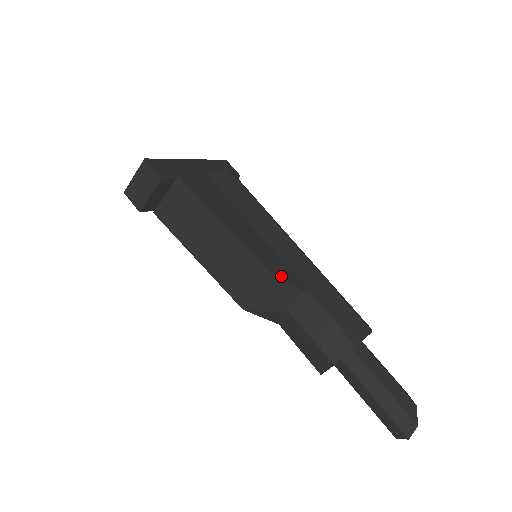
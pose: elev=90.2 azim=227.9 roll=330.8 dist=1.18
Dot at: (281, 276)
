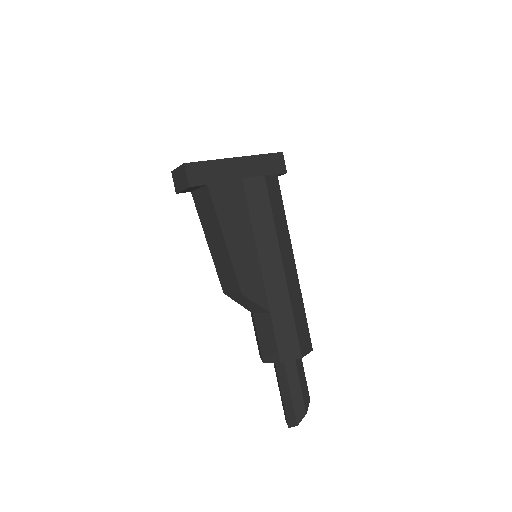
Dot at: (250, 294)
